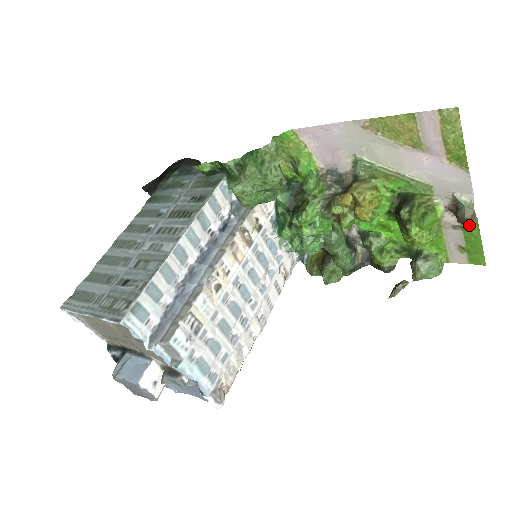
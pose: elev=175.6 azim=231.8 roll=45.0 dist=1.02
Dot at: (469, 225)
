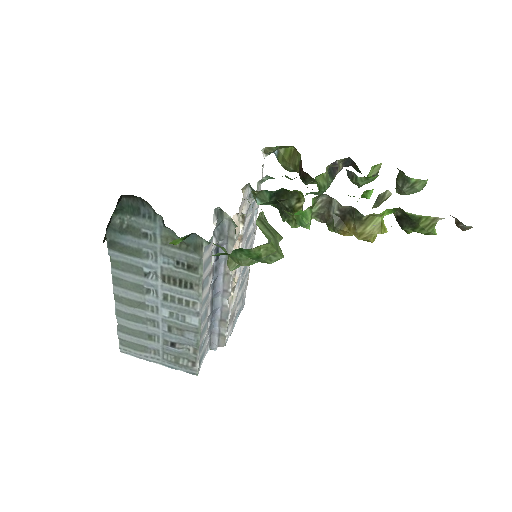
Dot at: occluded
